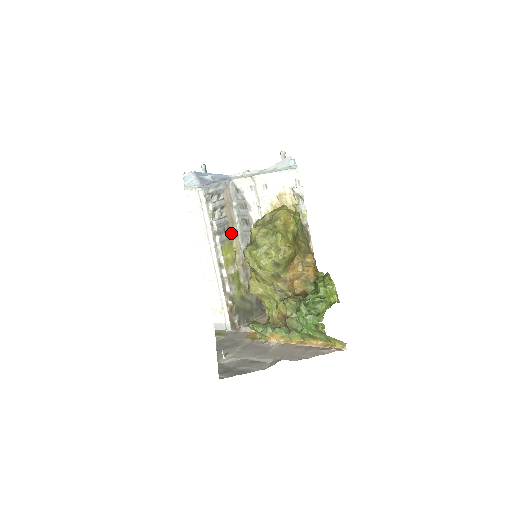
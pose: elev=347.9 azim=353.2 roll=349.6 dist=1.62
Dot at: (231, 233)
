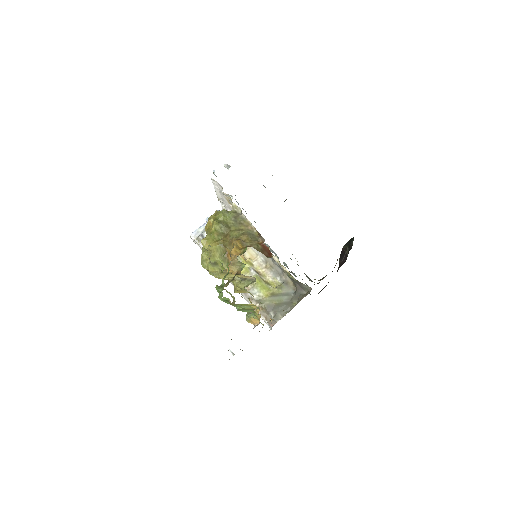
Dot at: occluded
